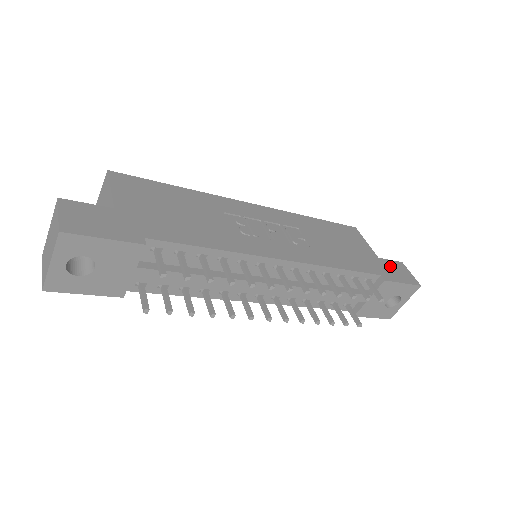
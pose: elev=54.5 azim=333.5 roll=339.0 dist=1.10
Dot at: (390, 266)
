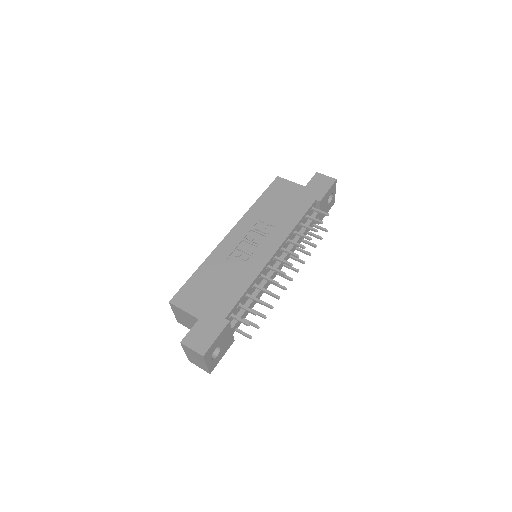
Dot at: (314, 185)
